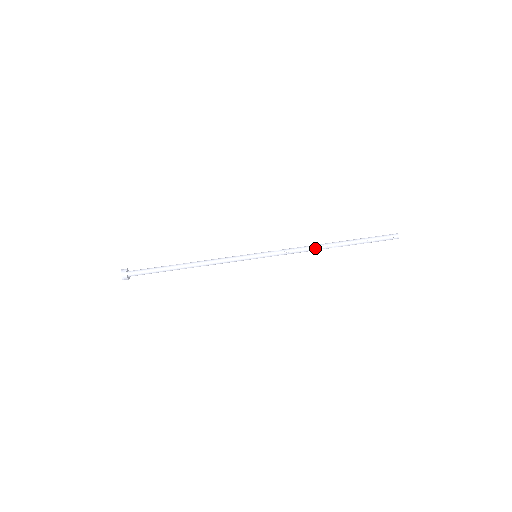
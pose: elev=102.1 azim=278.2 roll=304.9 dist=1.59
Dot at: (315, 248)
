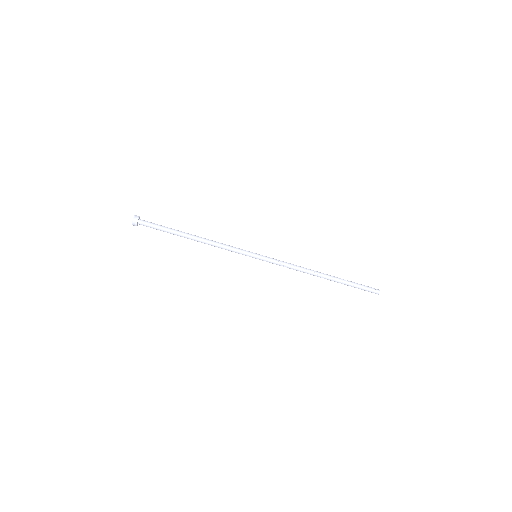
Dot at: (308, 272)
